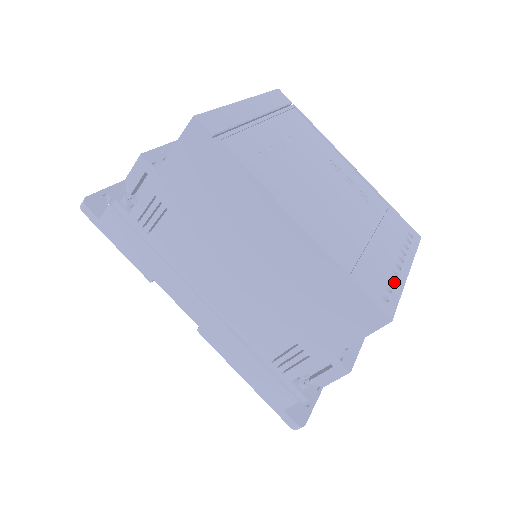
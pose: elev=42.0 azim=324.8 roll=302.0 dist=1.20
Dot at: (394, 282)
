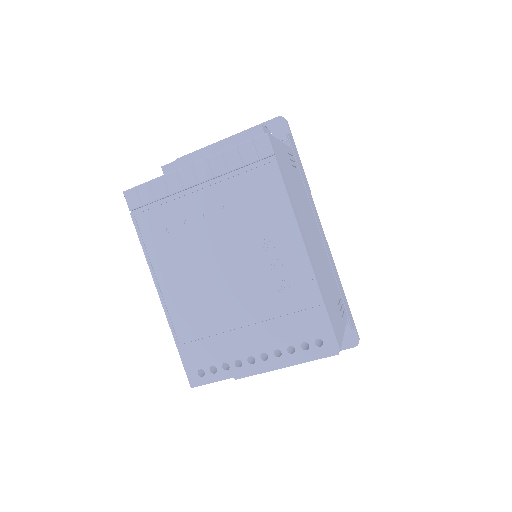
Dot at: (229, 368)
